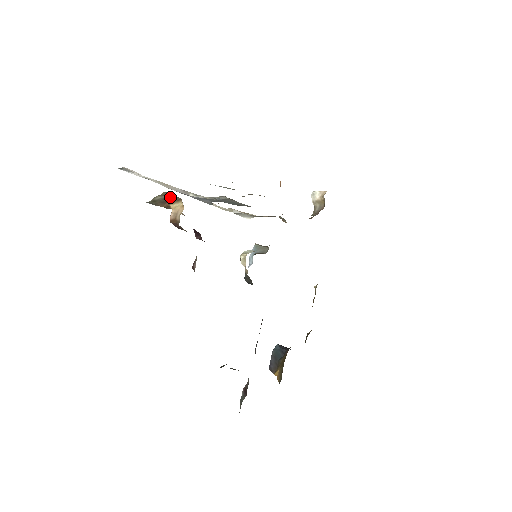
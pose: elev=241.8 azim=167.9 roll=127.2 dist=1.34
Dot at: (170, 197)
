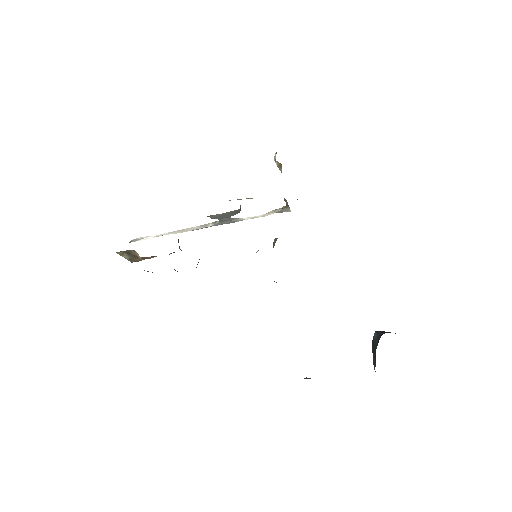
Dot at: (128, 252)
